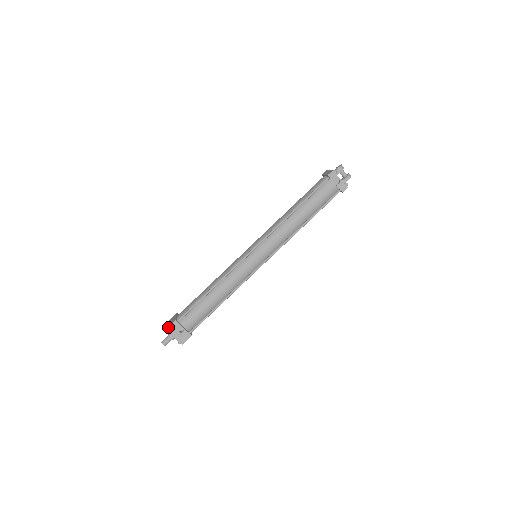
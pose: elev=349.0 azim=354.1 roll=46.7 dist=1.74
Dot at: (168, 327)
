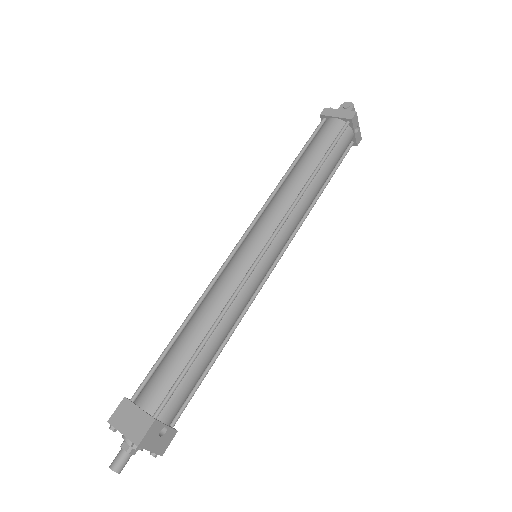
Dot at: (142, 439)
